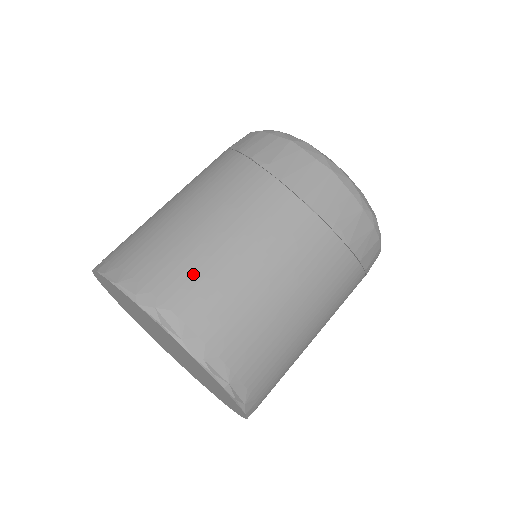
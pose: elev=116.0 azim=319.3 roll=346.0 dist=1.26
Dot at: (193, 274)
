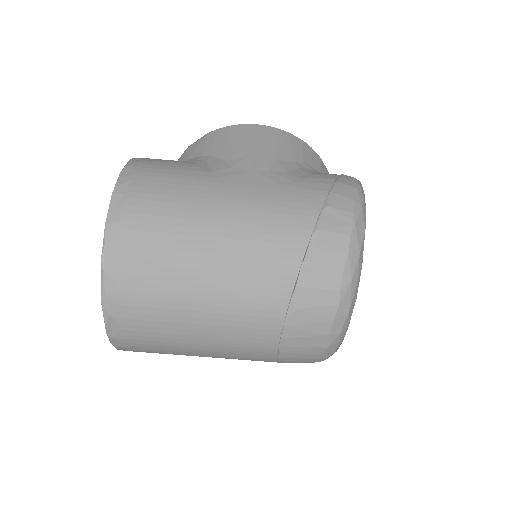
Dot at: (155, 321)
